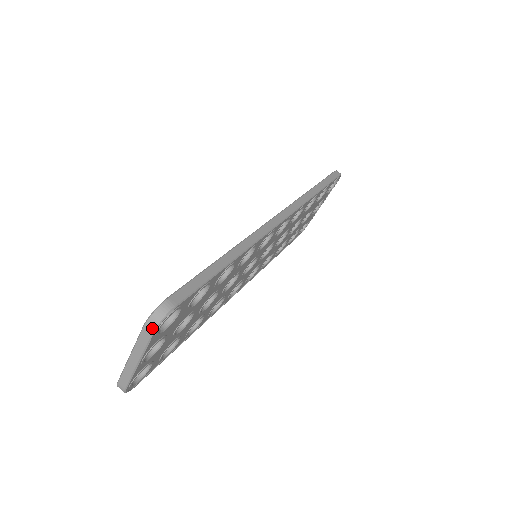
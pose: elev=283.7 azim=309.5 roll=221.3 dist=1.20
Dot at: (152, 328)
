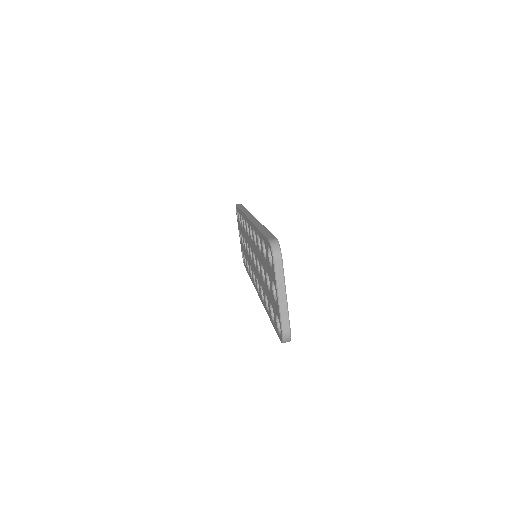
Dot at: (279, 255)
